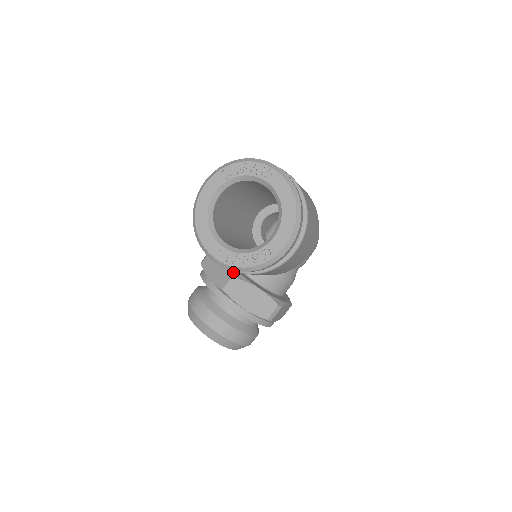
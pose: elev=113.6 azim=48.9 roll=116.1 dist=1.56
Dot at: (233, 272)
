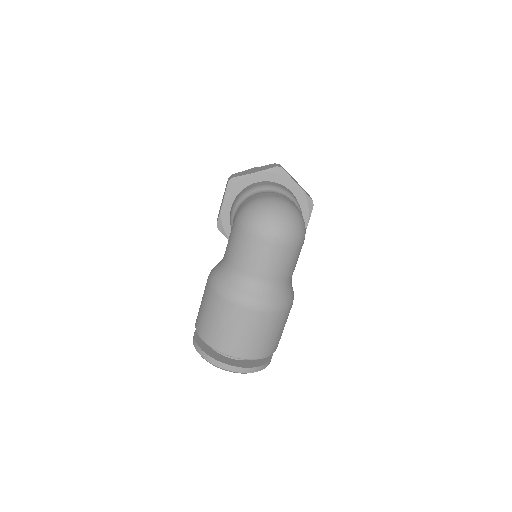
Dot at: occluded
